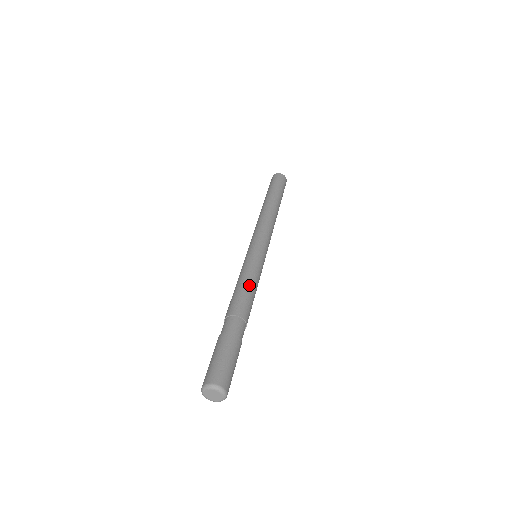
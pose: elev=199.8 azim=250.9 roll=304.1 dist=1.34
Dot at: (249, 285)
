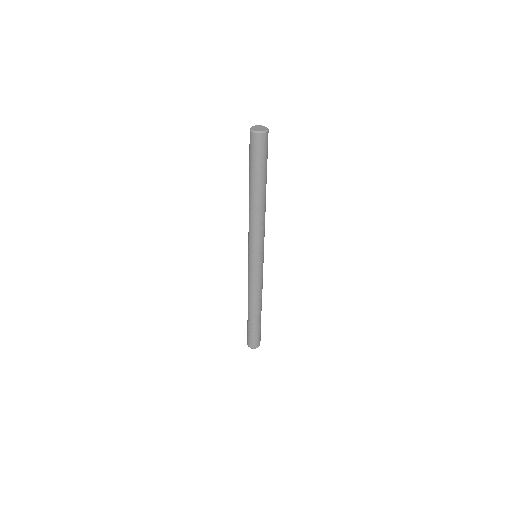
Dot at: occluded
